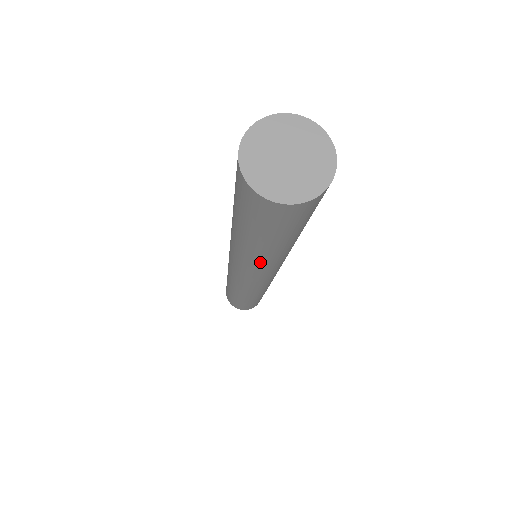
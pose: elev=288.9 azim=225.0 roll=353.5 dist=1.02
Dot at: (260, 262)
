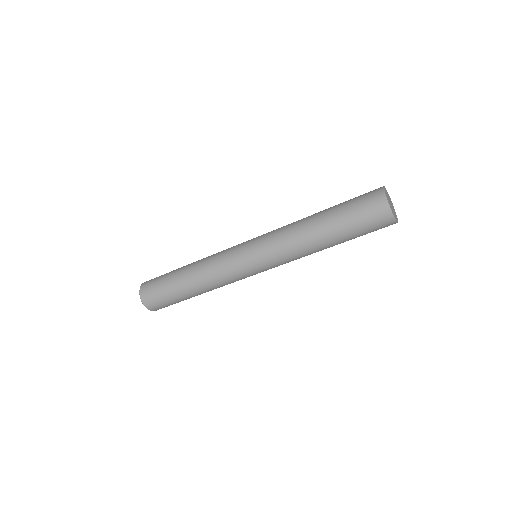
Dot at: occluded
